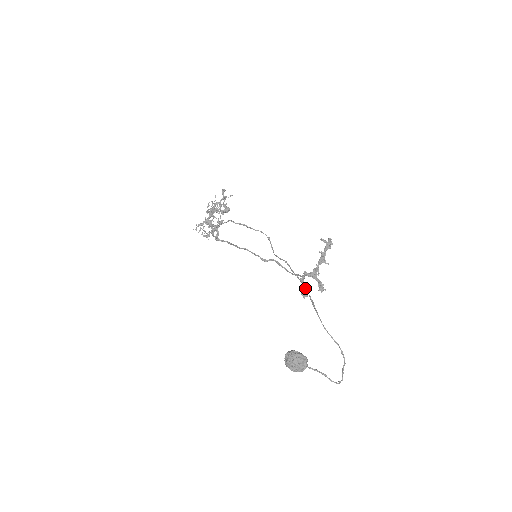
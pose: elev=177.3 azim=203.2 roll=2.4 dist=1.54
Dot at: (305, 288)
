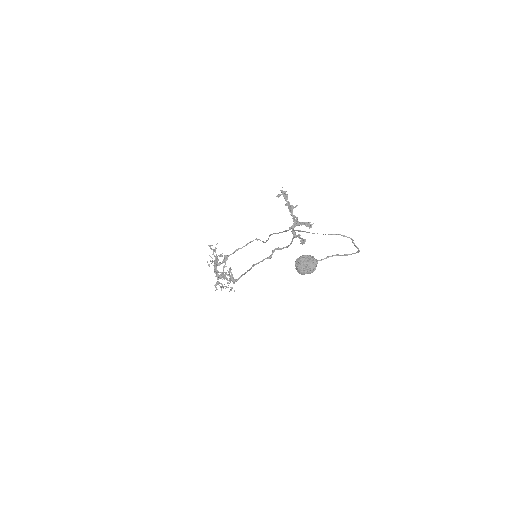
Dot at: occluded
